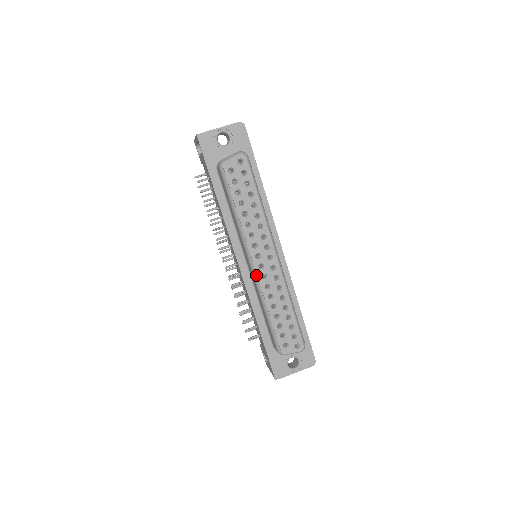
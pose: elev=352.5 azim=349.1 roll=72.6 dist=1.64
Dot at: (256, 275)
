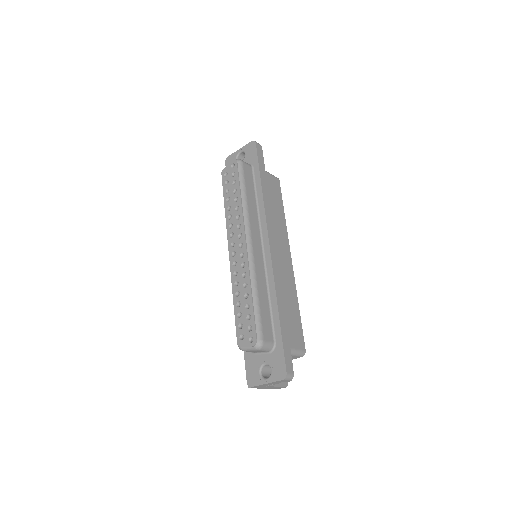
Dot at: (230, 263)
